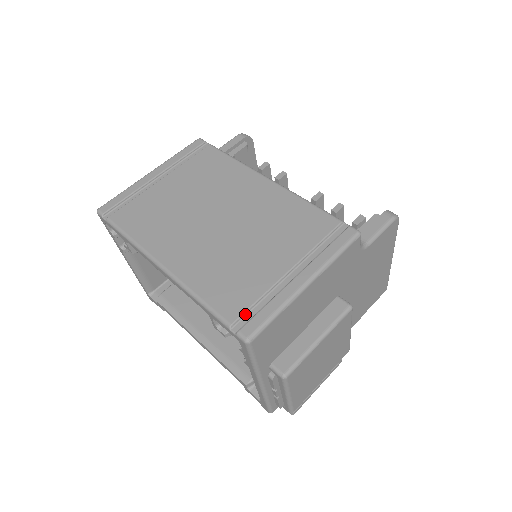
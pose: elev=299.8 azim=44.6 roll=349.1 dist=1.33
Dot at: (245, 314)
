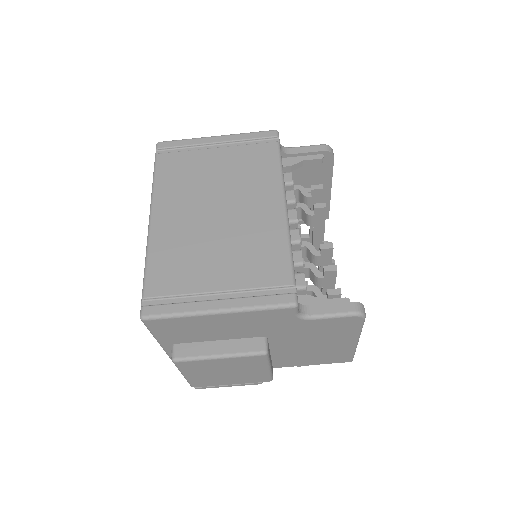
Dot at: (160, 298)
